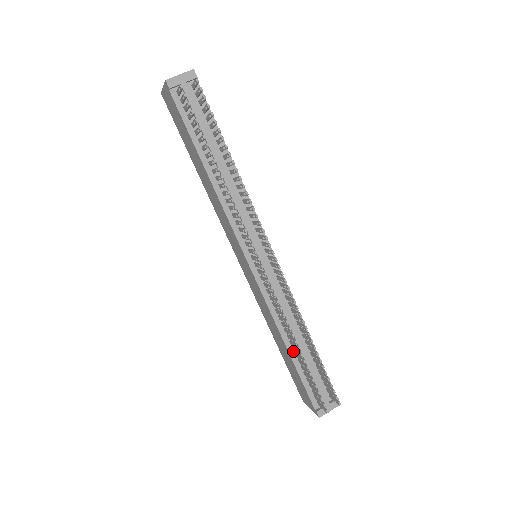
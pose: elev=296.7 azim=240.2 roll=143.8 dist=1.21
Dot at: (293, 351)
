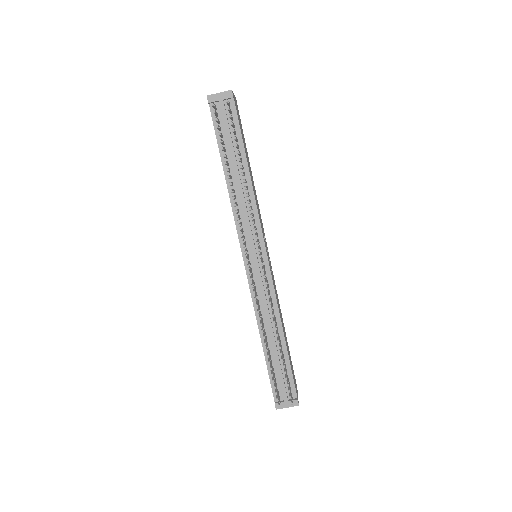
Dot at: occluded
